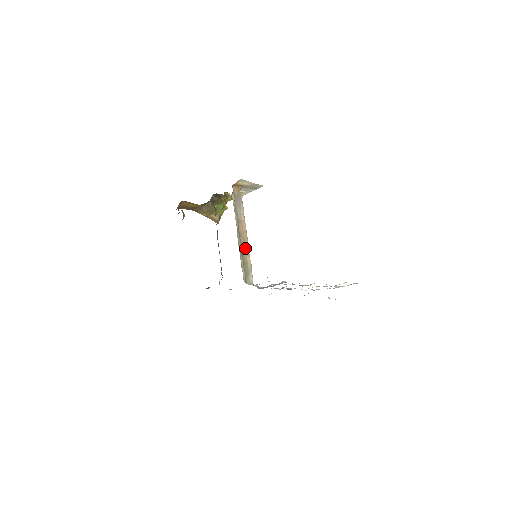
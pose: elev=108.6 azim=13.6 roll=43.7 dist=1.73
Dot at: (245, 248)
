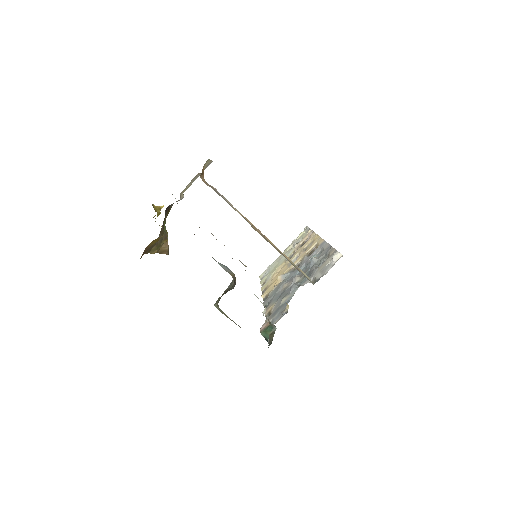
Dot at: occluded
